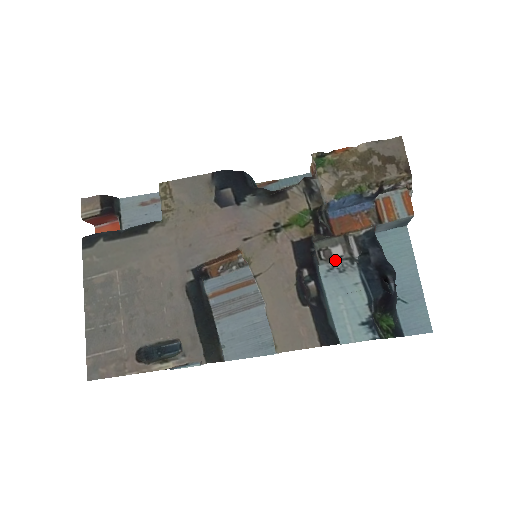
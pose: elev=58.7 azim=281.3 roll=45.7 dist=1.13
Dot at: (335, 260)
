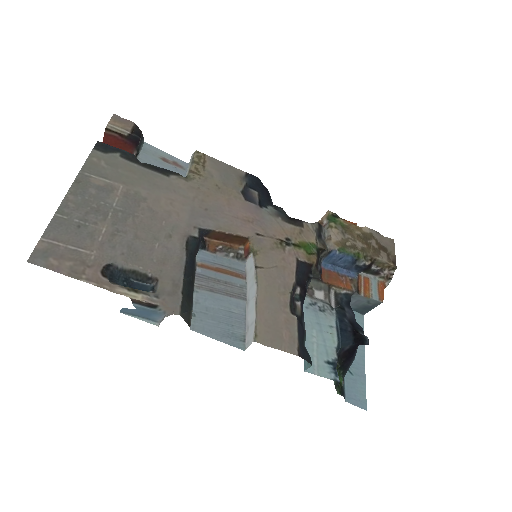
Dot at: (318, 299)
